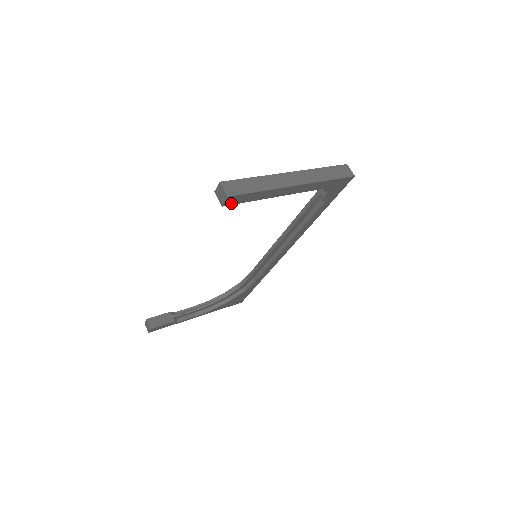
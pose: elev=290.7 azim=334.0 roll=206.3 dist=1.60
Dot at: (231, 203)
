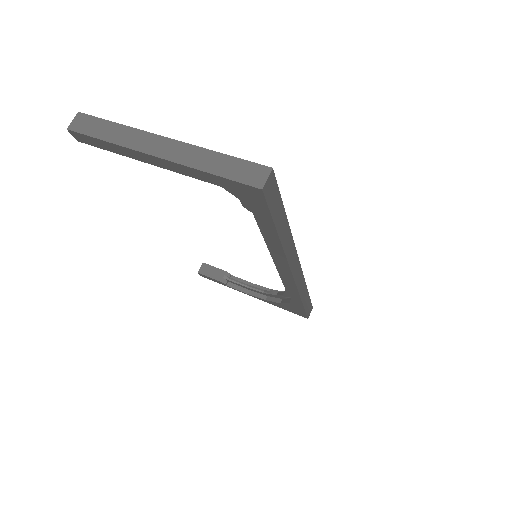
Dot at: (85, 141)
